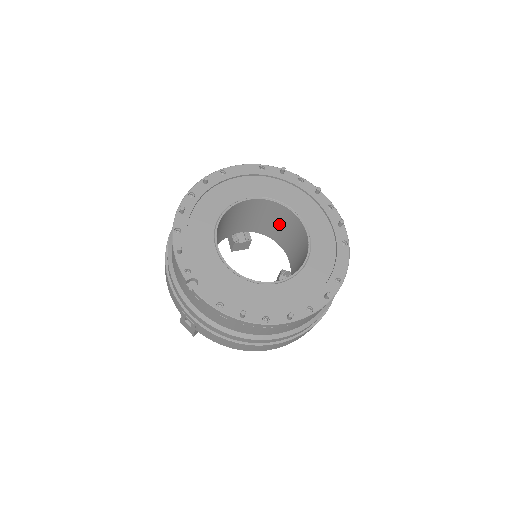
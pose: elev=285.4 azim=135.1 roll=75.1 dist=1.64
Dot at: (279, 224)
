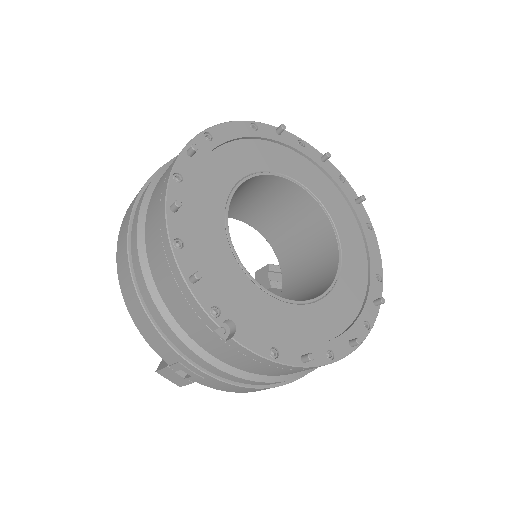
Dot at: (271, 205)
